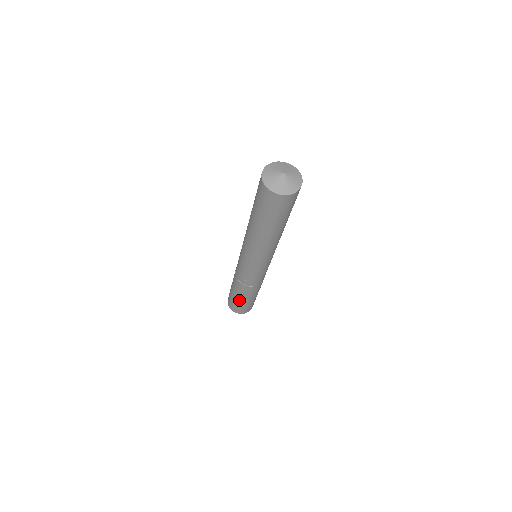
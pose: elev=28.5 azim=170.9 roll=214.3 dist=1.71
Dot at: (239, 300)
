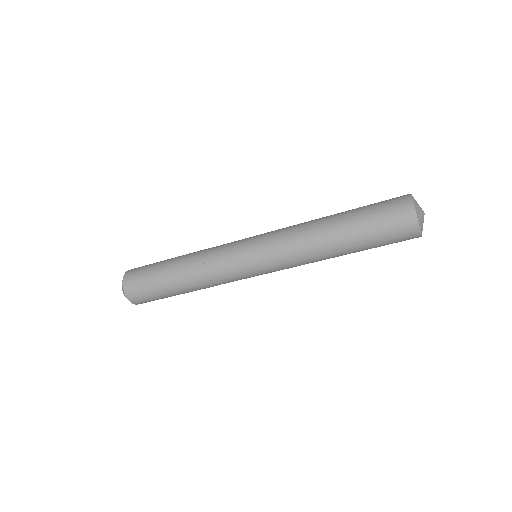
Dot at: occluded
